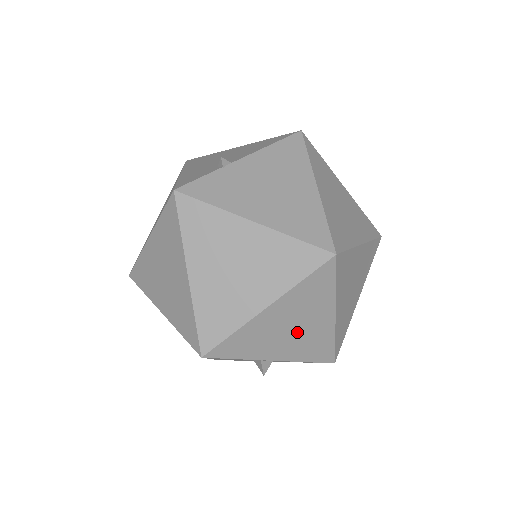
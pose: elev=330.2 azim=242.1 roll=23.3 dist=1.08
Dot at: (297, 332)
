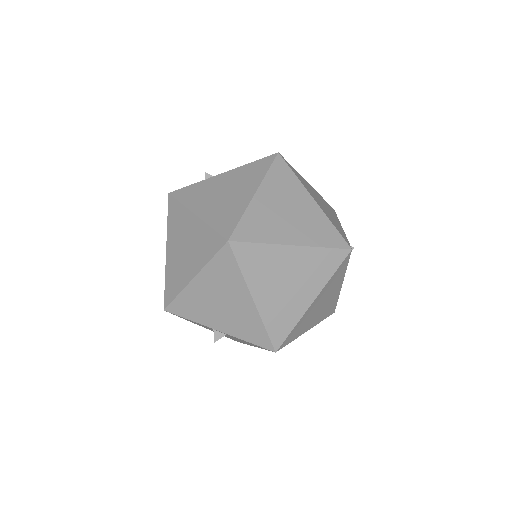
Dot at: (226, 308)
